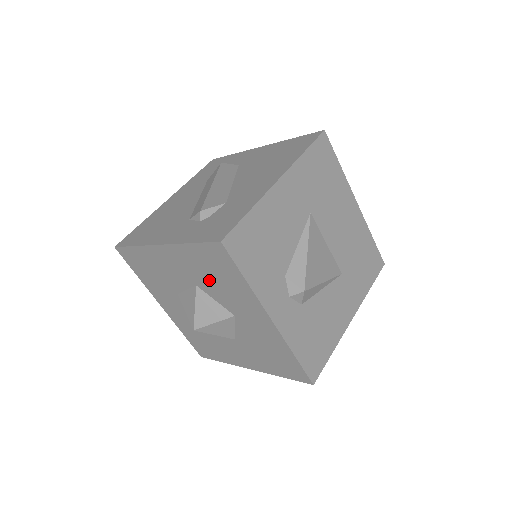
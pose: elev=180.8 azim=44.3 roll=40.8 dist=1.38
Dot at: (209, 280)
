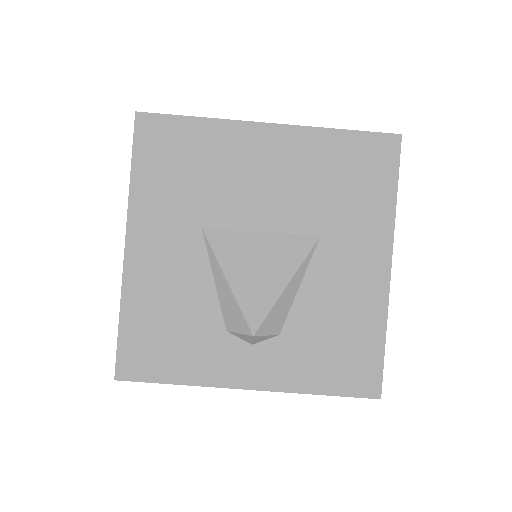
Dot at: occluded
